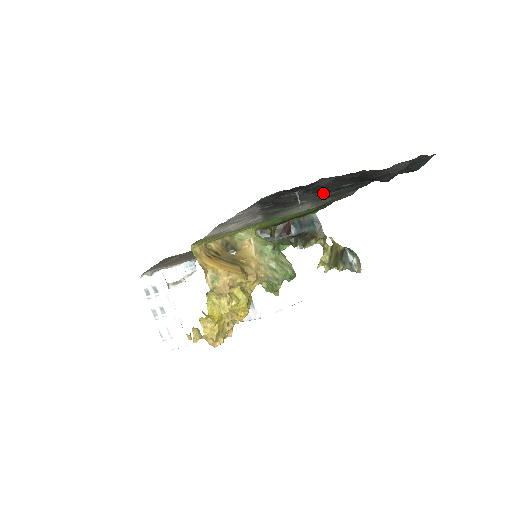
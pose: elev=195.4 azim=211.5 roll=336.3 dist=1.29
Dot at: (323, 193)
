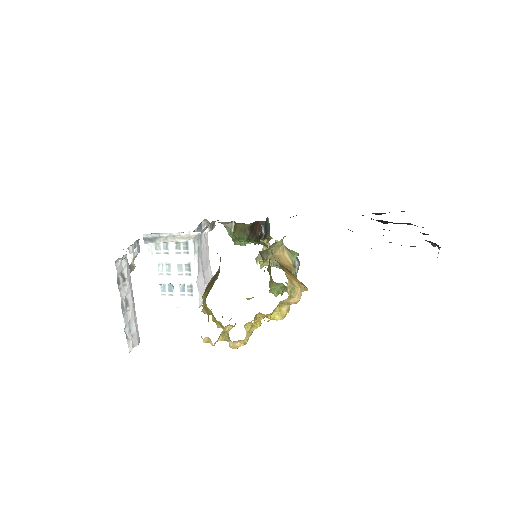
Dot at: occluded
